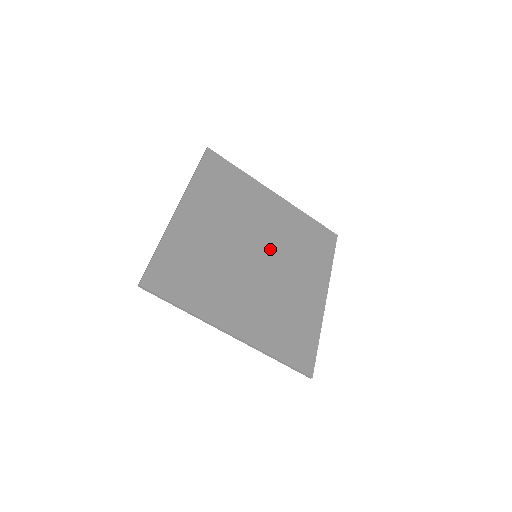
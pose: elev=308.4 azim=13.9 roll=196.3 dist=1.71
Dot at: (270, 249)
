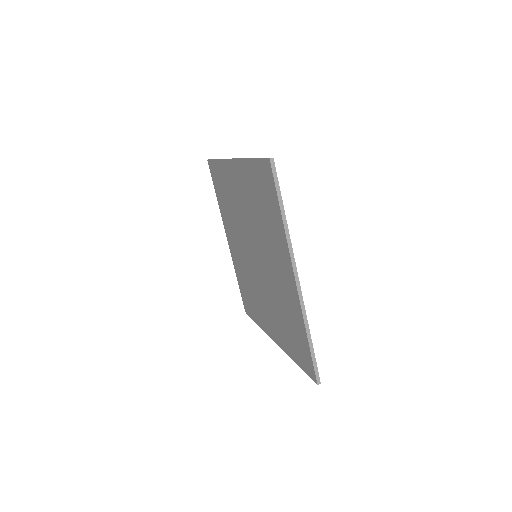
Dot at: occluded
